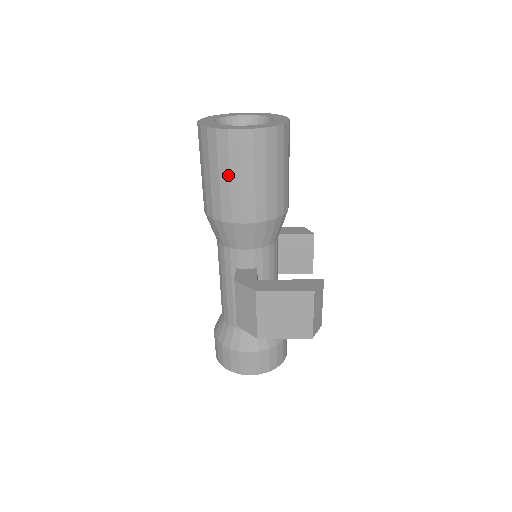
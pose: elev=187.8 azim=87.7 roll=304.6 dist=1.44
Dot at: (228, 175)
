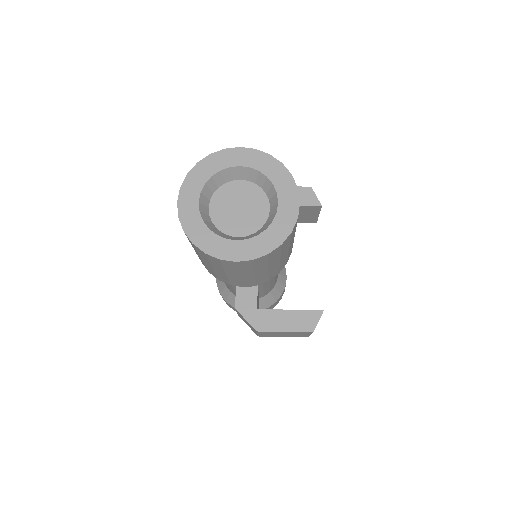
Dot at: (223, 272)
